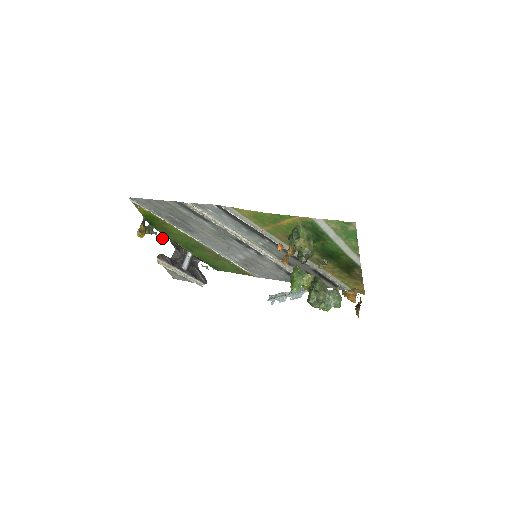
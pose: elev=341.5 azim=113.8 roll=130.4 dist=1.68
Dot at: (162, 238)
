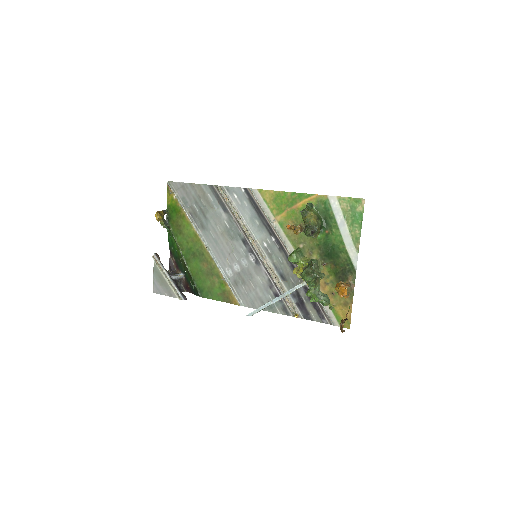
Dot at: (170, 236)
